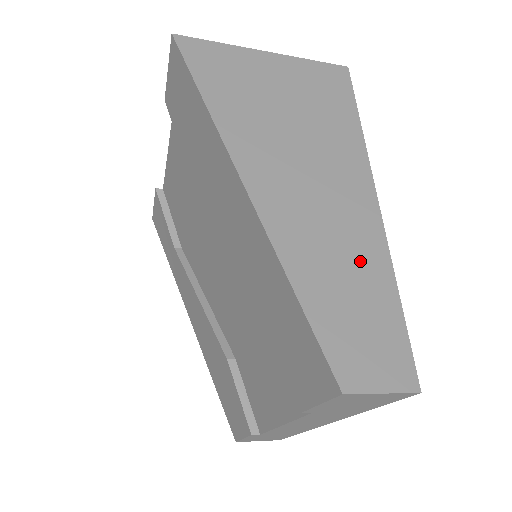
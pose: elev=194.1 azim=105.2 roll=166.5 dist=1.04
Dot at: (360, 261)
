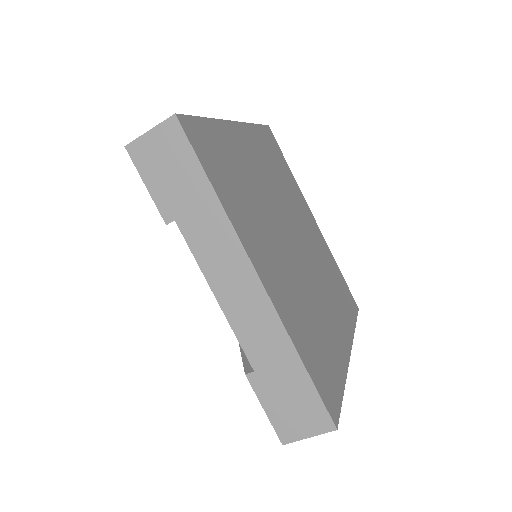
Dot at: occluded
